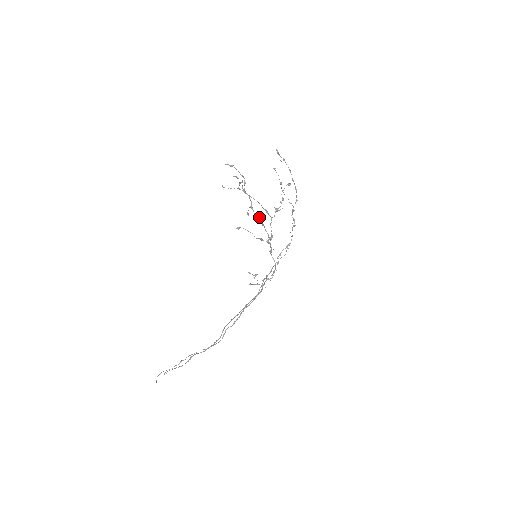
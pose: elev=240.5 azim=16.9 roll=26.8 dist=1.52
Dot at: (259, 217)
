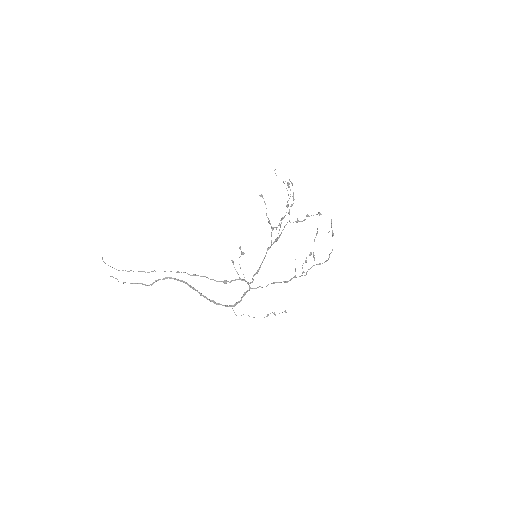
Dot at: occluded
